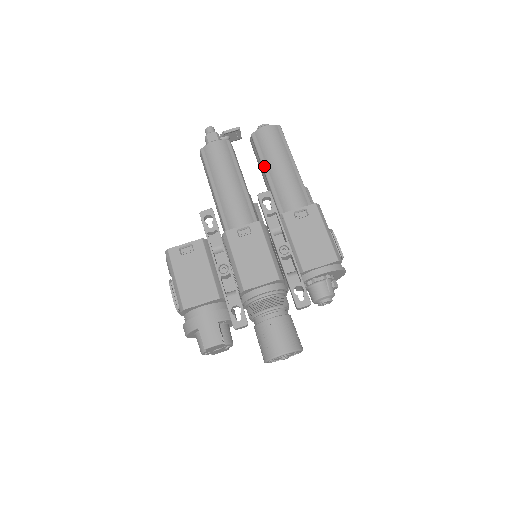
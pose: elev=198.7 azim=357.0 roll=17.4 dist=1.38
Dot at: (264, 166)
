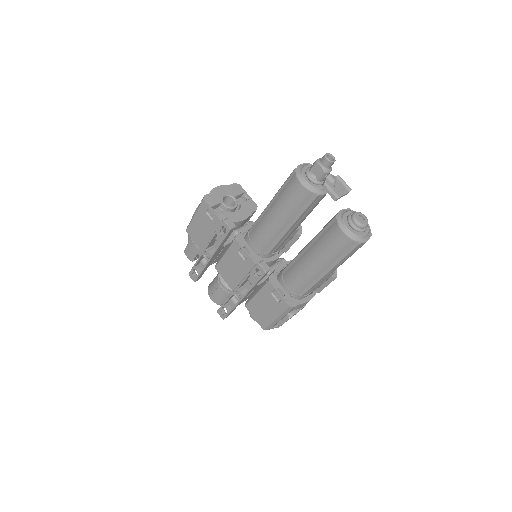
Dot at: (311, 243)
